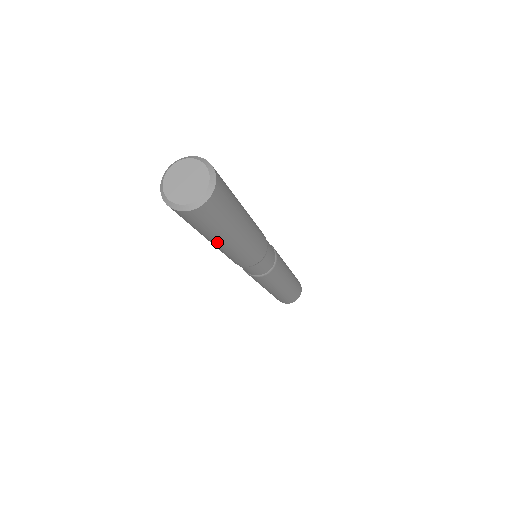
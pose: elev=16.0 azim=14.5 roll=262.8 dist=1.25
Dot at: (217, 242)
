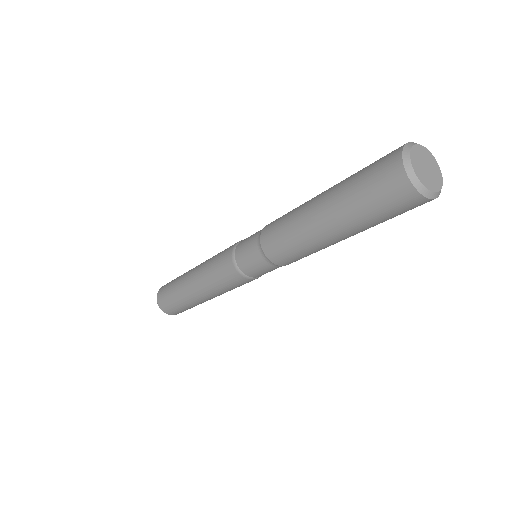
Dot at: (331, 223)
